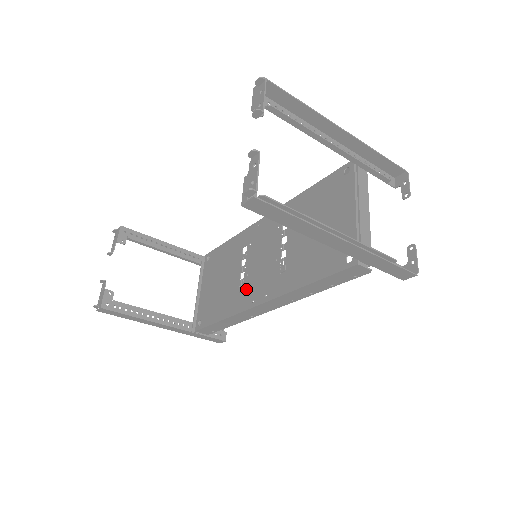
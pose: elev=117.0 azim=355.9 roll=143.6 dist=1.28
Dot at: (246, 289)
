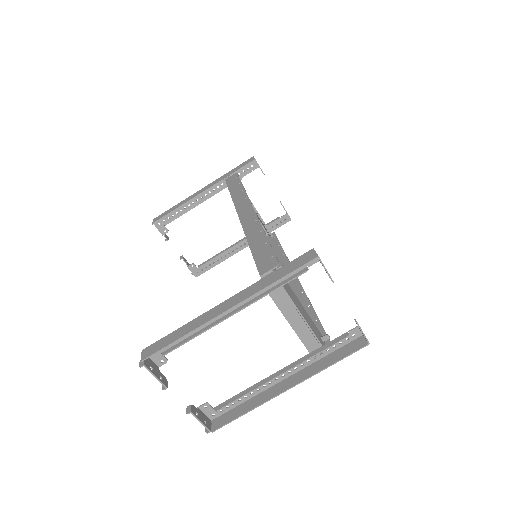
Dot at: occluded
